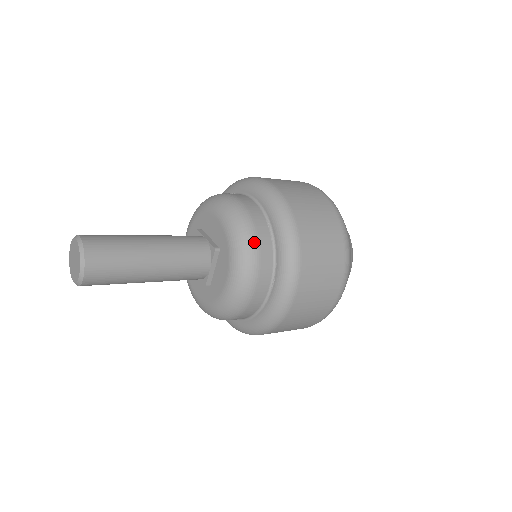
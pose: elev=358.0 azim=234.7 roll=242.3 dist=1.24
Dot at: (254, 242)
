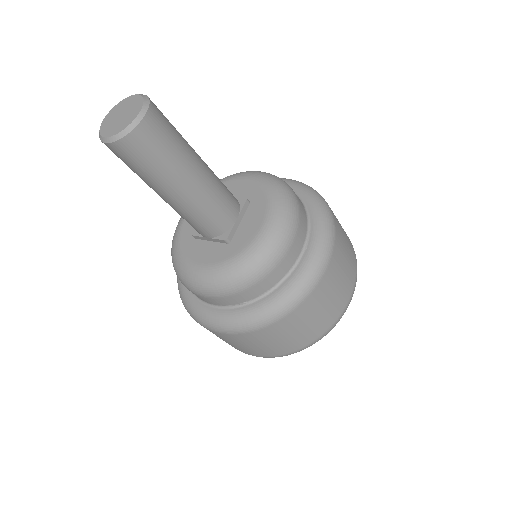
Dot at: (294, 194)
